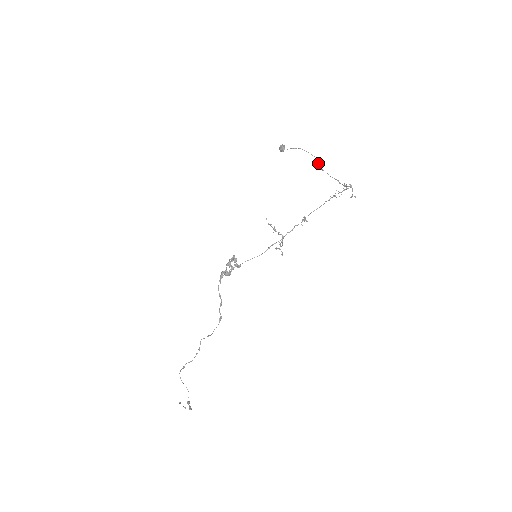
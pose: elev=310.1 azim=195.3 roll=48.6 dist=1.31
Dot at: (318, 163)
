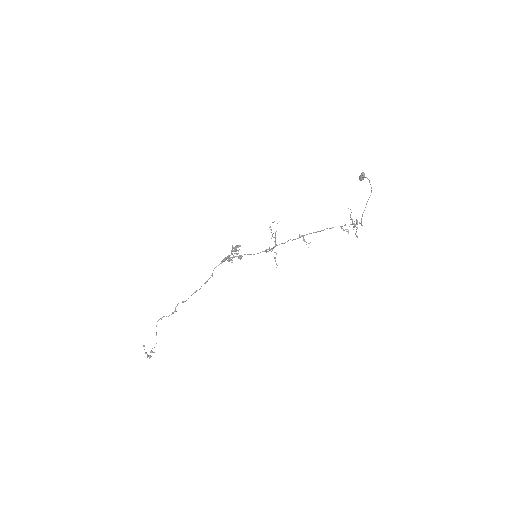
Dot at: (369, 197)
